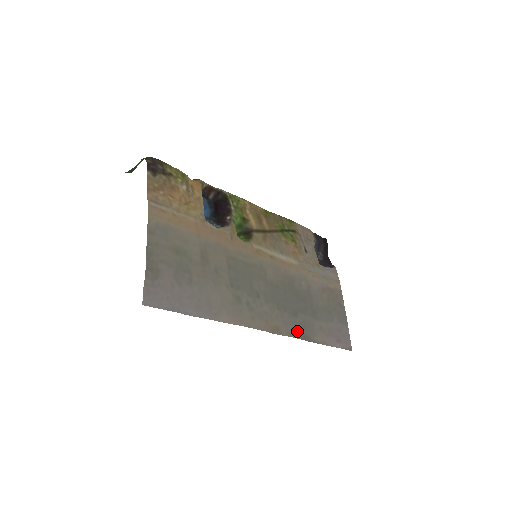
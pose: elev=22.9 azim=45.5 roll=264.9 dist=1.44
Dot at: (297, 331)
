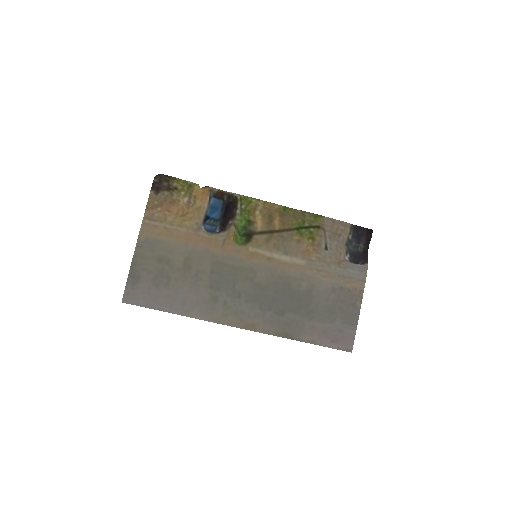
Dot at: (277, 329)
